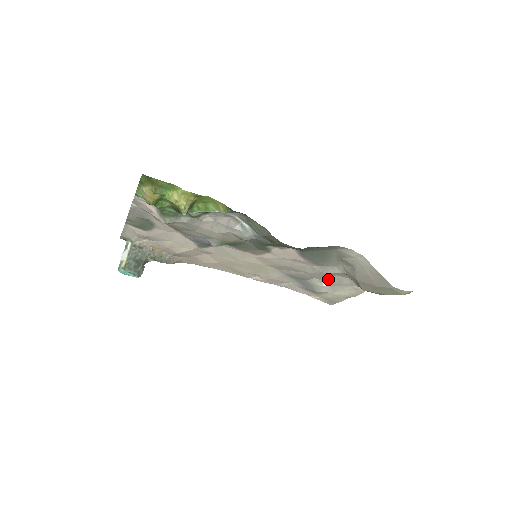
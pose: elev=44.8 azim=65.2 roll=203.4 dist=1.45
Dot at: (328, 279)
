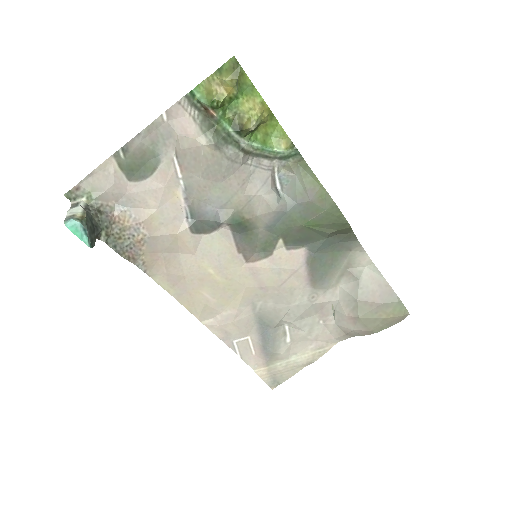
Dot at: (301, 324)
